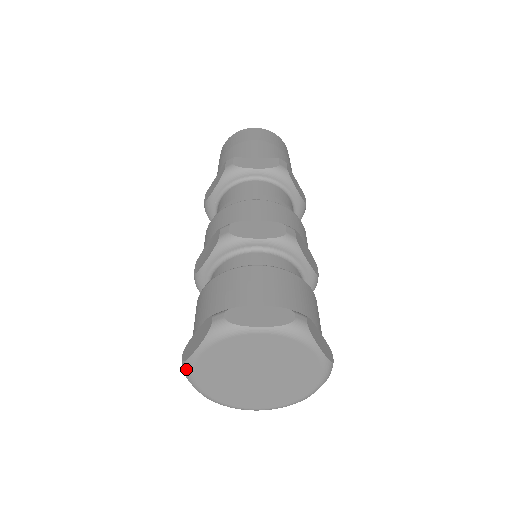
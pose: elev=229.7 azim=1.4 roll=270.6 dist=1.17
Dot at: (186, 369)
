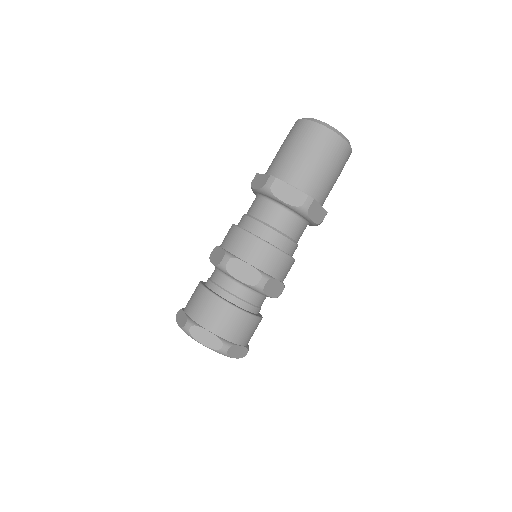
Dot at: occluded
